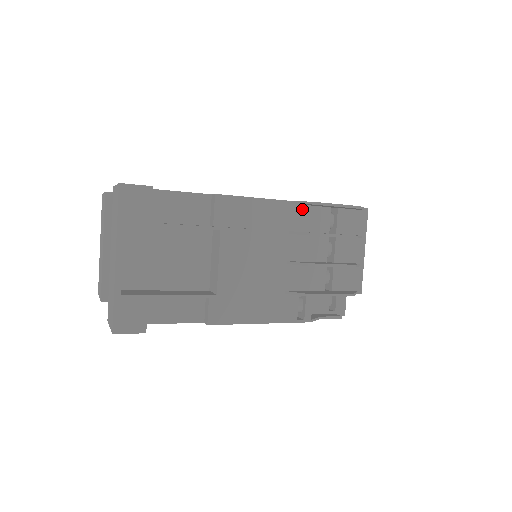
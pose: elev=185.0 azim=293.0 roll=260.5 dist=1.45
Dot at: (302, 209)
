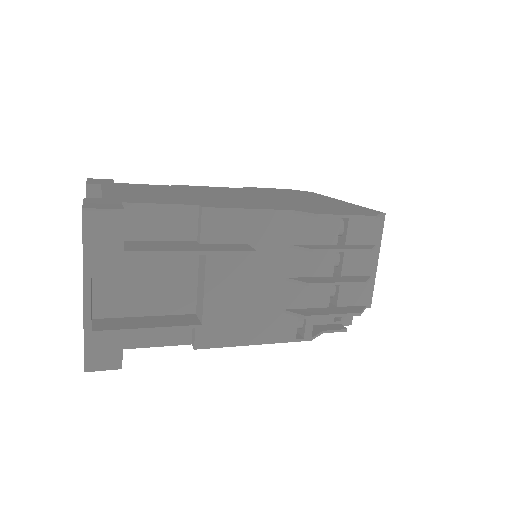
Dot at: (306, 219)
